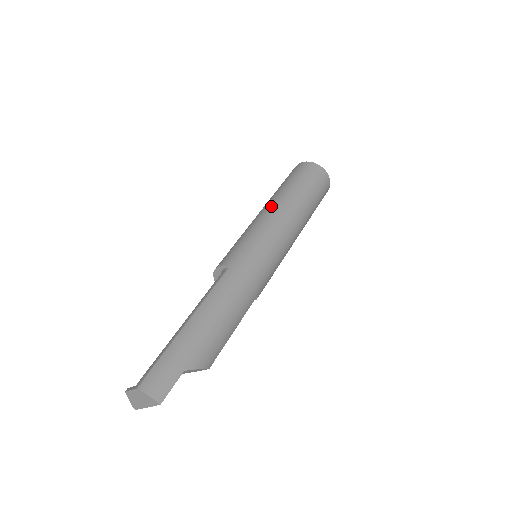
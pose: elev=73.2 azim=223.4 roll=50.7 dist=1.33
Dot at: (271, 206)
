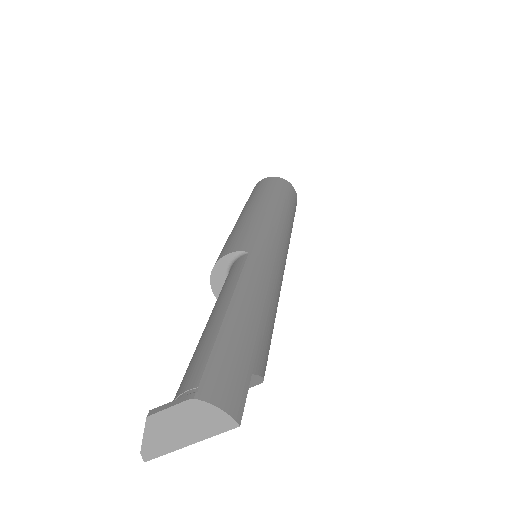
Dot at: (262, 204)
